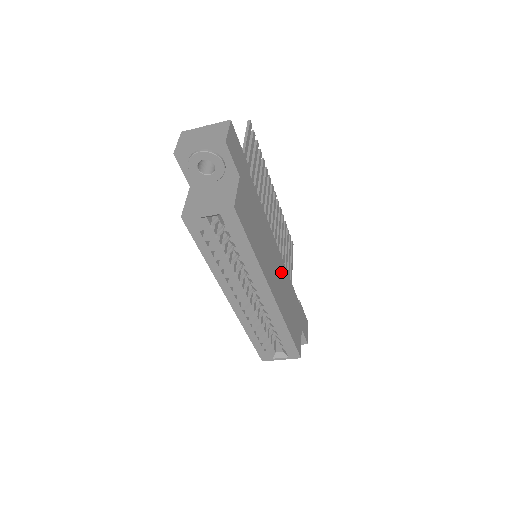
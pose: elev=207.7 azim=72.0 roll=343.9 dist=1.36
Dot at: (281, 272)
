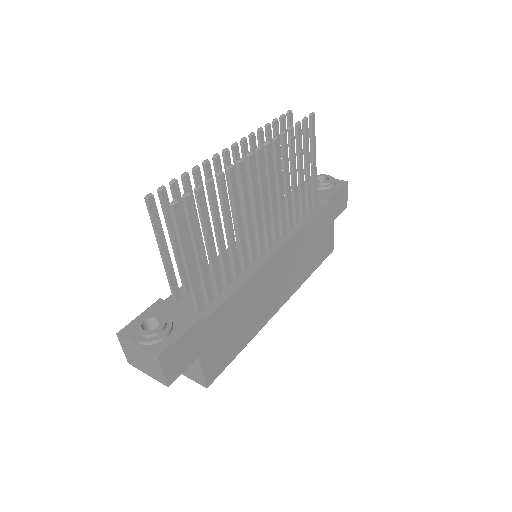
Dot at: (287, 260)
